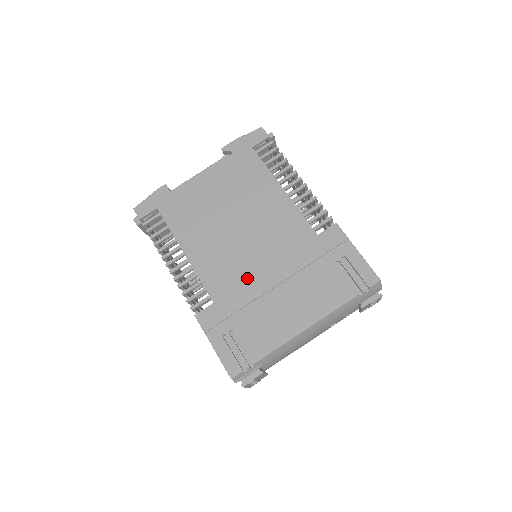
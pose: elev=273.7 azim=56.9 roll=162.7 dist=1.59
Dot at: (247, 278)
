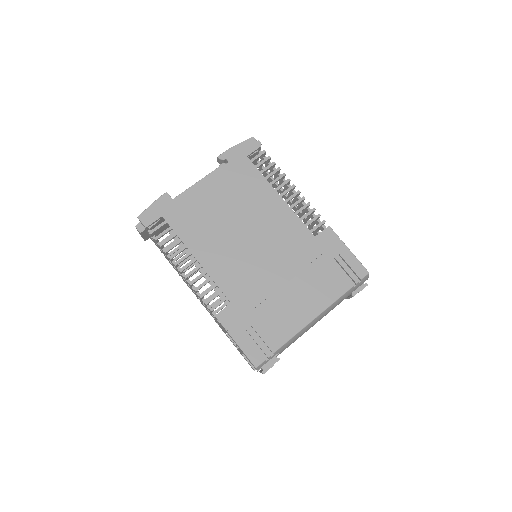
Dot at: (258, 278)
